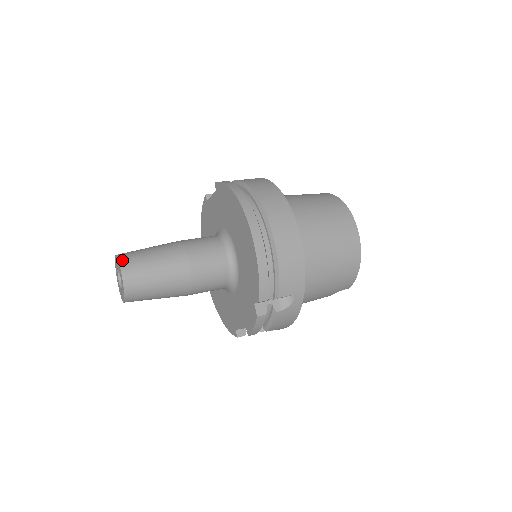
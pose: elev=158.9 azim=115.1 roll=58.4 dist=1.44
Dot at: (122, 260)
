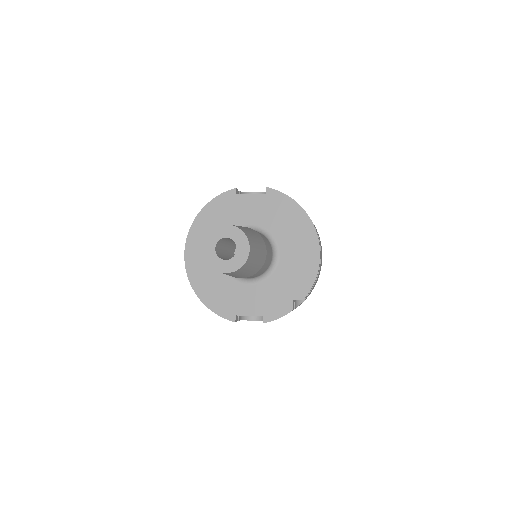
Dot at: (246, 234)
